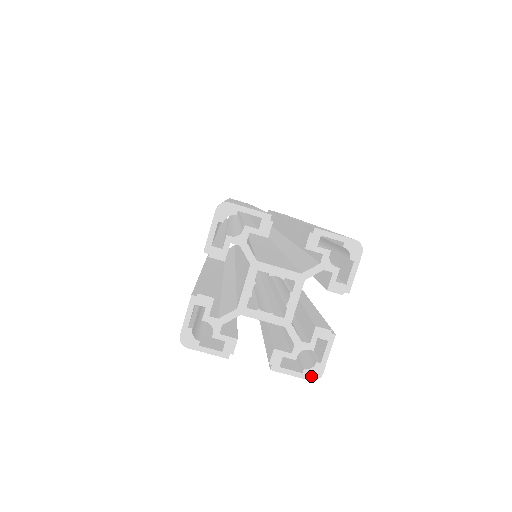
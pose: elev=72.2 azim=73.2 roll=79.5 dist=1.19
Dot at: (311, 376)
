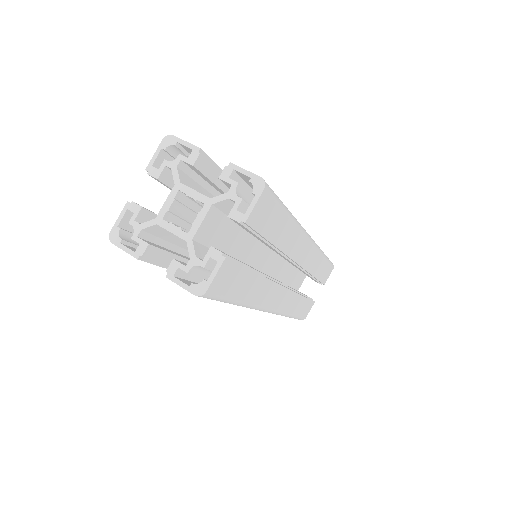
Dot at: (196, 291)
